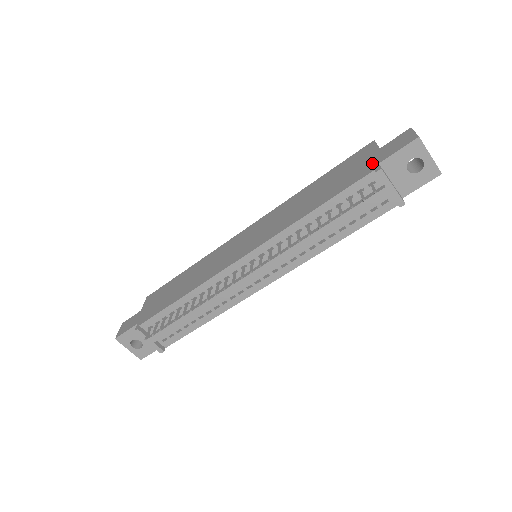
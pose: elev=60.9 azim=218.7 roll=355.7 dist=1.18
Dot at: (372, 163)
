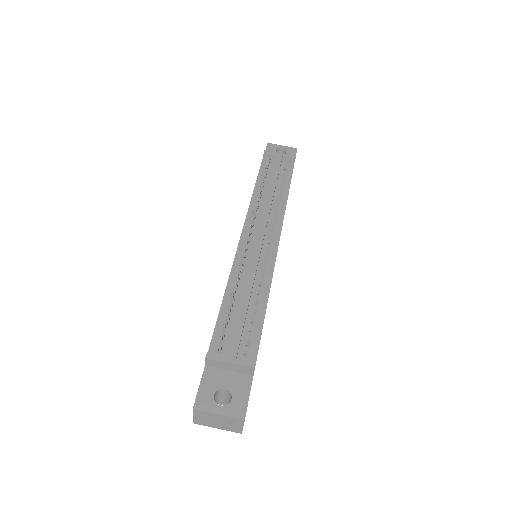
Dot at: occluded
